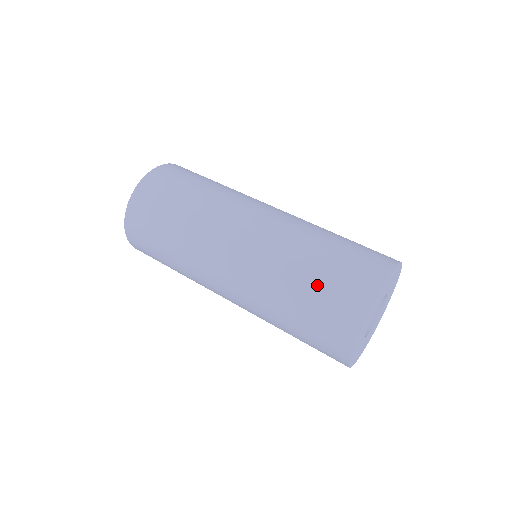
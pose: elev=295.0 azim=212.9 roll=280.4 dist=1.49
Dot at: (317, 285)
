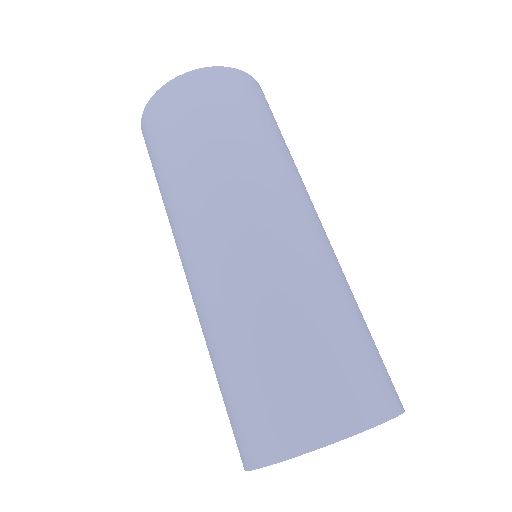
Dot at: (289, 359)
